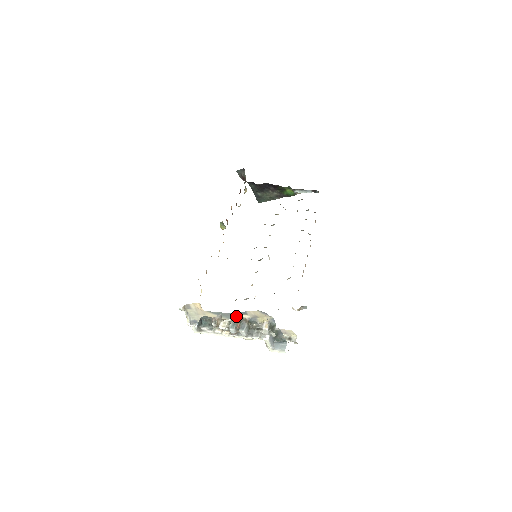
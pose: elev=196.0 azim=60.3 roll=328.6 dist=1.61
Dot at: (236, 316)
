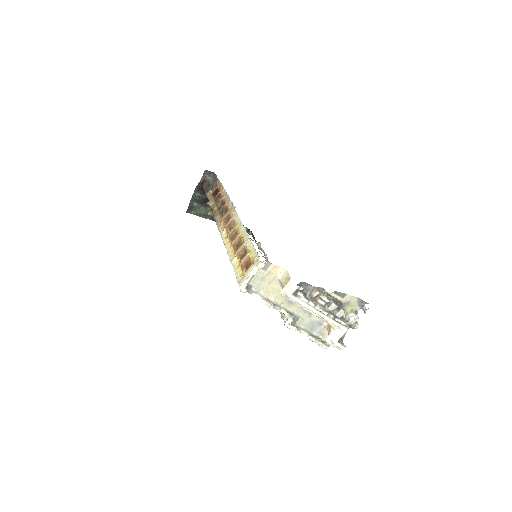
Dot at: occluded
